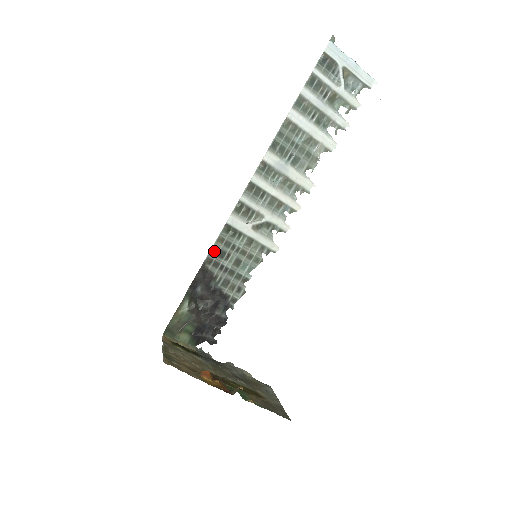
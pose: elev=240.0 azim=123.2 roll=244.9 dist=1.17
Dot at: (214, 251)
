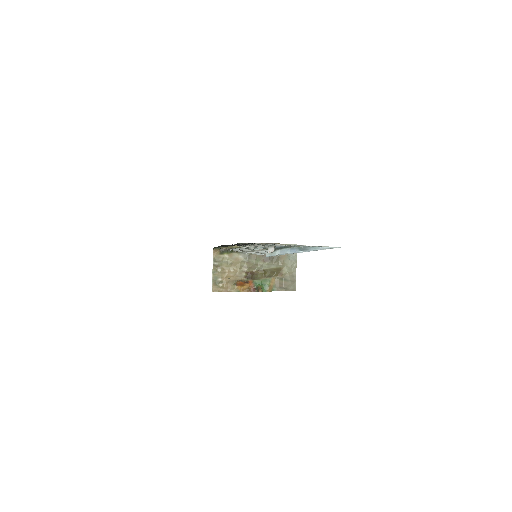
Dot at: occluded
